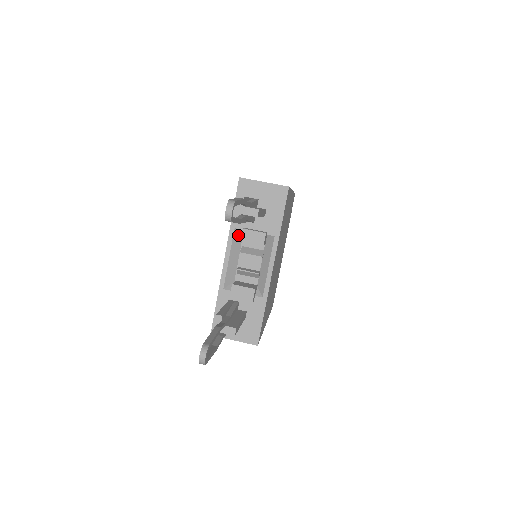
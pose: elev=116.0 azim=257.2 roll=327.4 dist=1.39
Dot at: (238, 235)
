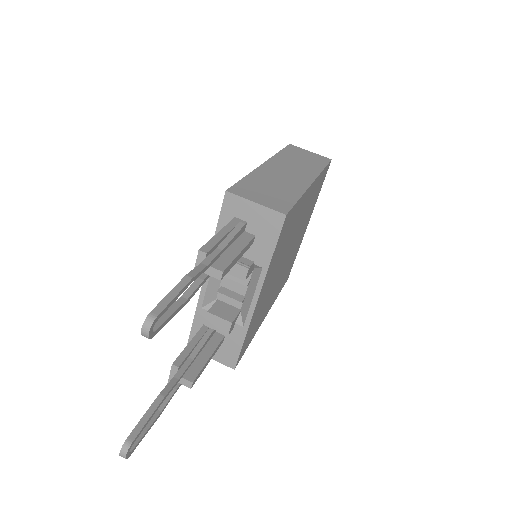
Dot at: occluded
